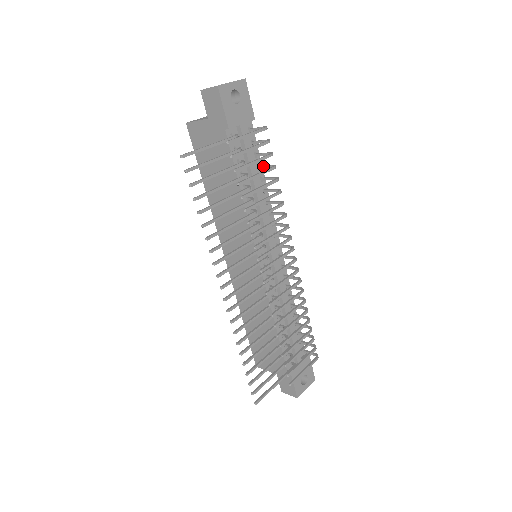
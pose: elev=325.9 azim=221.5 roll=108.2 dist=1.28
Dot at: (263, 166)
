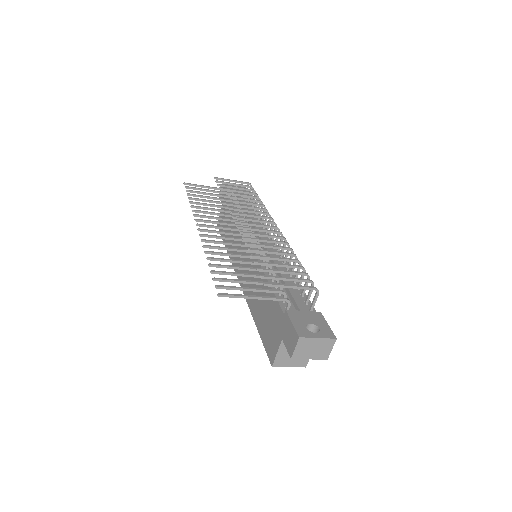
Dot at: (254, 206)
